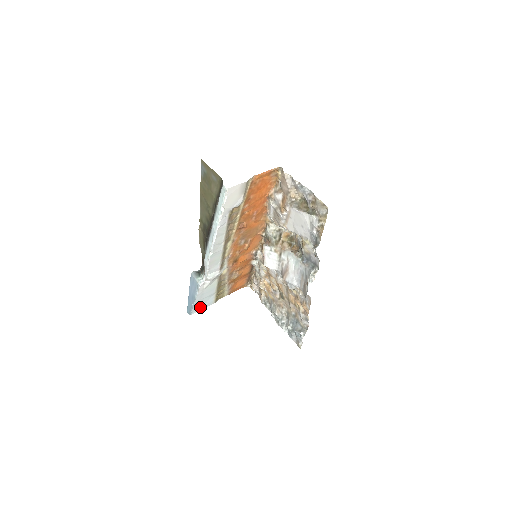
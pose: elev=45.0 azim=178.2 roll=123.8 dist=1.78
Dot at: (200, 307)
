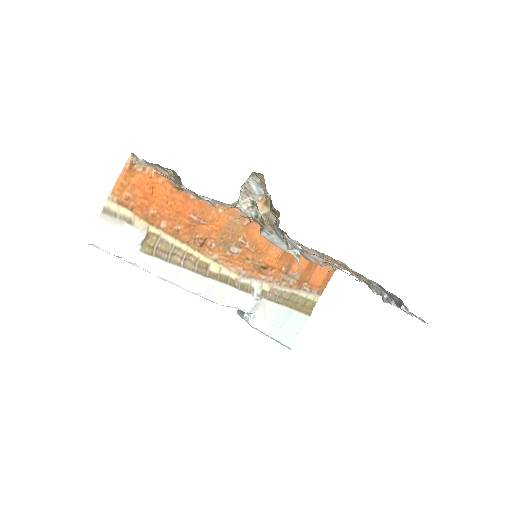
Dot at: (293, 334)
